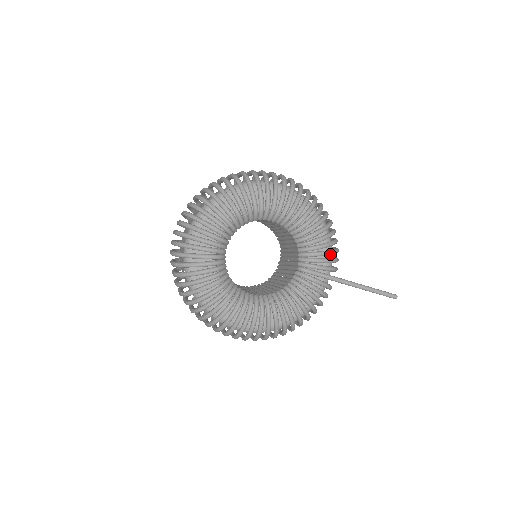
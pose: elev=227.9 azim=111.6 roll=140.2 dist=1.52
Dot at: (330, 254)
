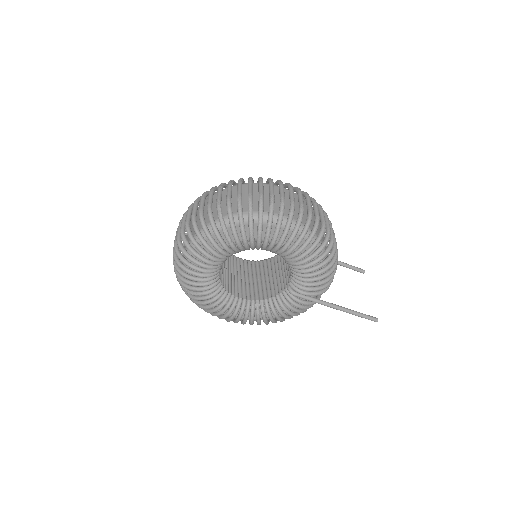
Dot at: (321, 284)
